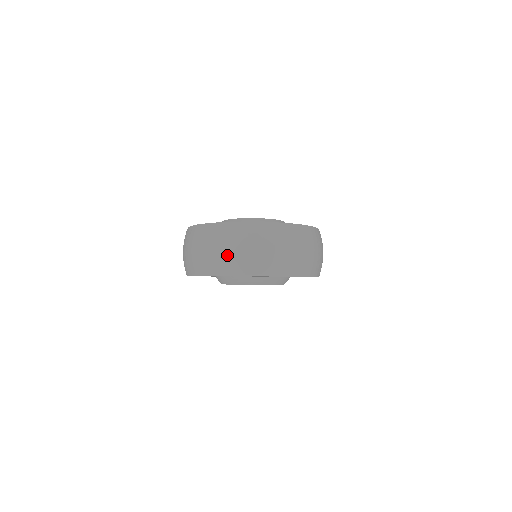
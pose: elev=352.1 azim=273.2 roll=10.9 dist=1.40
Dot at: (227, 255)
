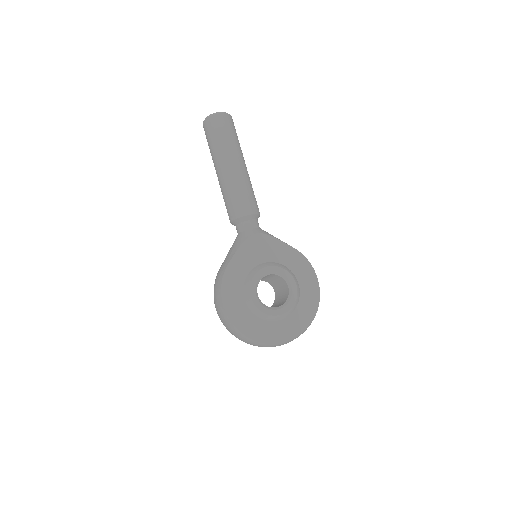
Dot at: occluded
